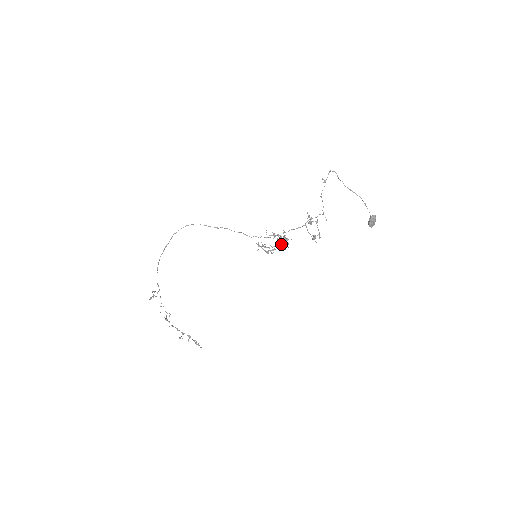
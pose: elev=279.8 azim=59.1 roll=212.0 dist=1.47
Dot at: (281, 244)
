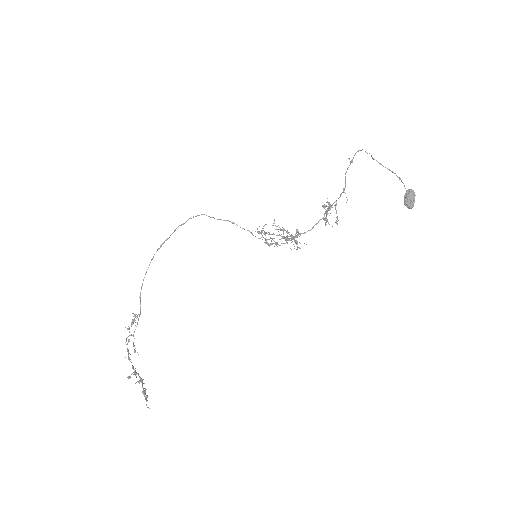
Dot at: (289, 240)
